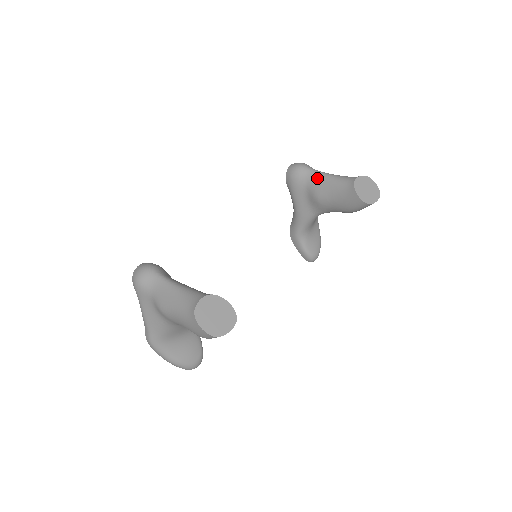
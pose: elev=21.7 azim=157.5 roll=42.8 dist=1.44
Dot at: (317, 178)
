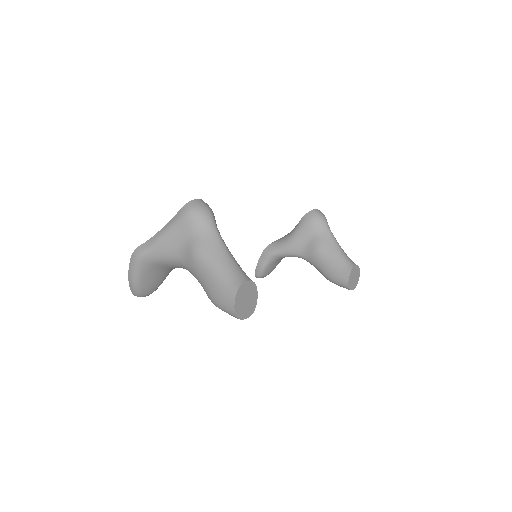
Dot at: (329, 238)
